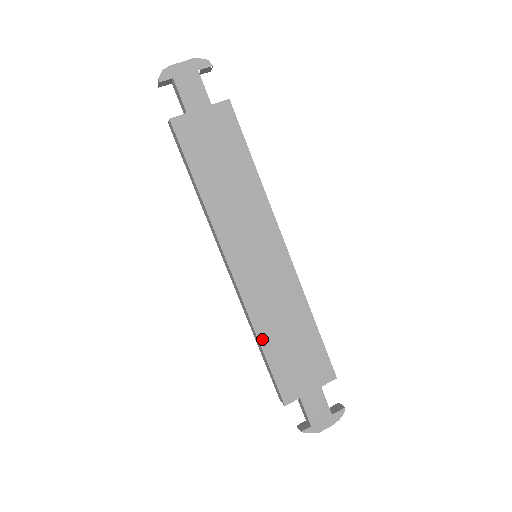
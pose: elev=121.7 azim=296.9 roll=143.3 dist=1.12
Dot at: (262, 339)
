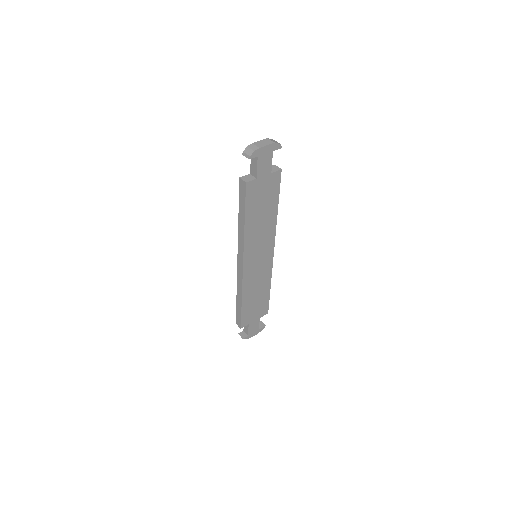
Dot at: (244, 300)
